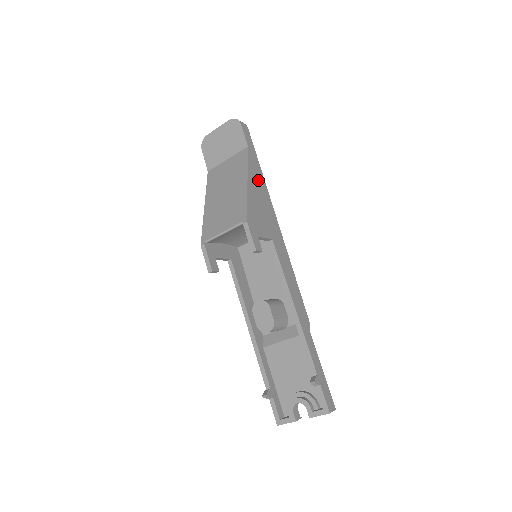
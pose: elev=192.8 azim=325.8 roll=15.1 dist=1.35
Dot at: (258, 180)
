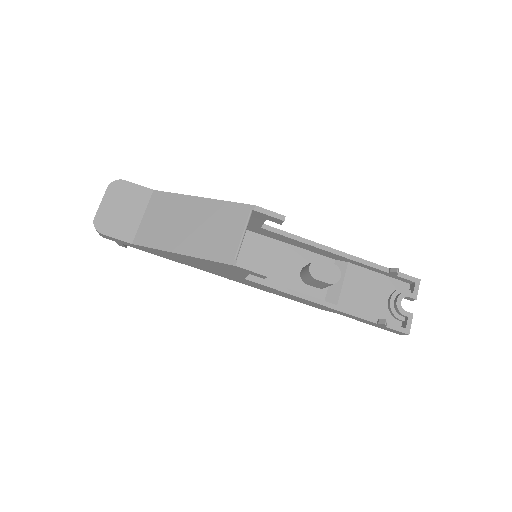
Dot at: occluded
